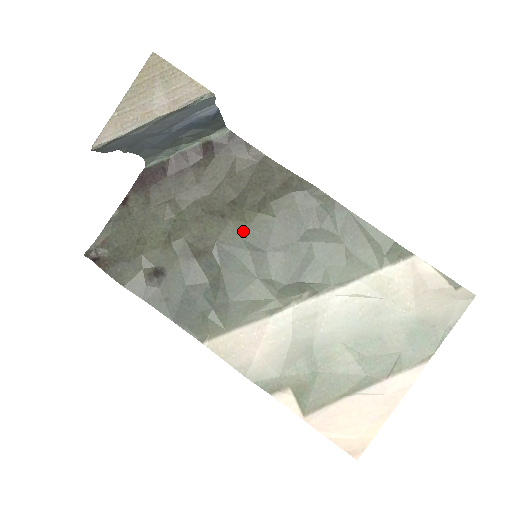
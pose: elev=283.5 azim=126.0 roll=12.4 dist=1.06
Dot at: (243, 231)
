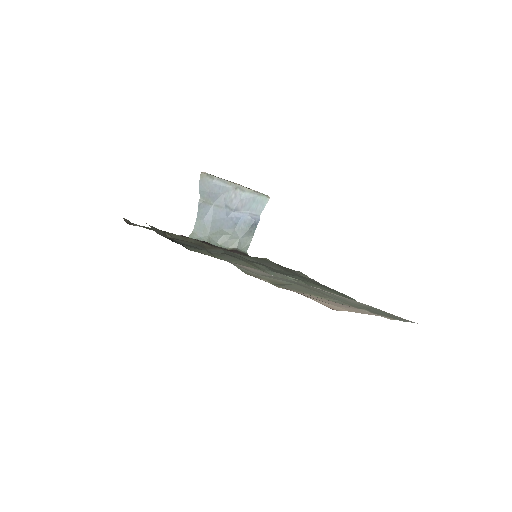
Dot at: (247, 256)
